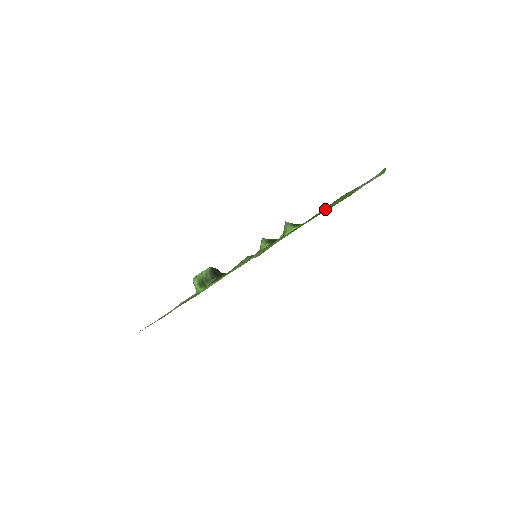
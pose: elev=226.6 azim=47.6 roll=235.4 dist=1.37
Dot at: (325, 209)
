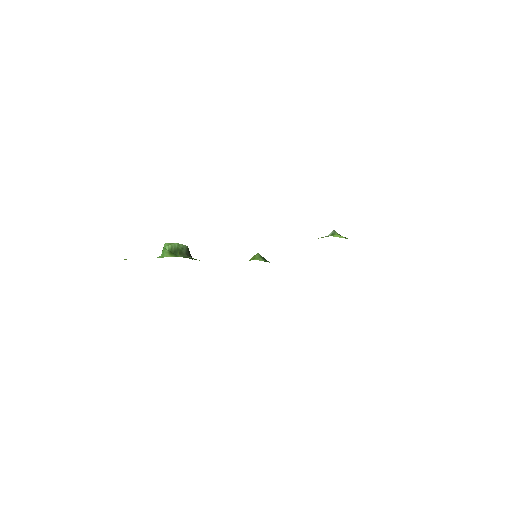
Dot at: occluded
